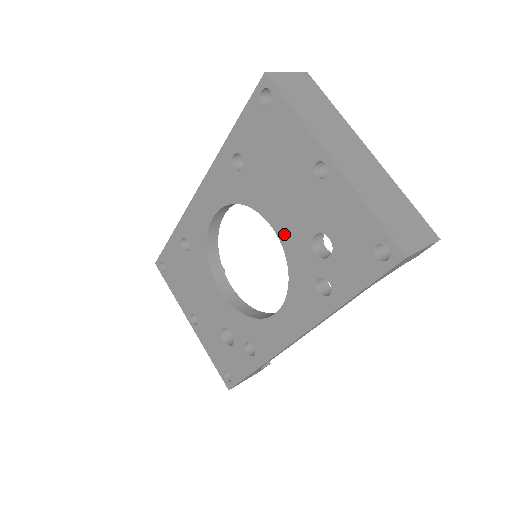
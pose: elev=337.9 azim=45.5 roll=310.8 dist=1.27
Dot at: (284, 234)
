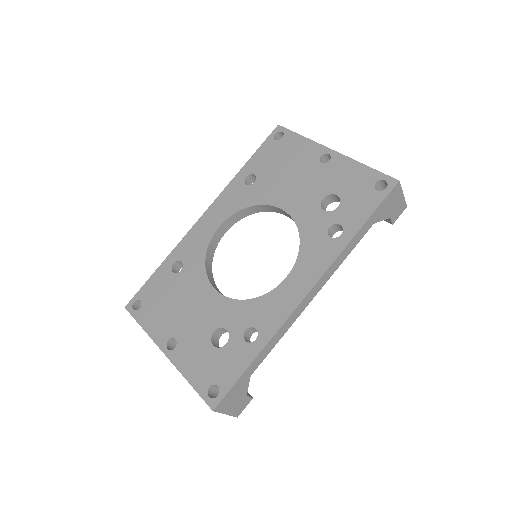
Dot at: (295, 209)
